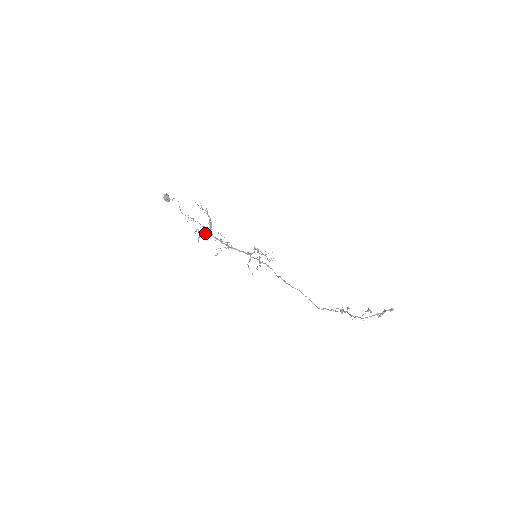
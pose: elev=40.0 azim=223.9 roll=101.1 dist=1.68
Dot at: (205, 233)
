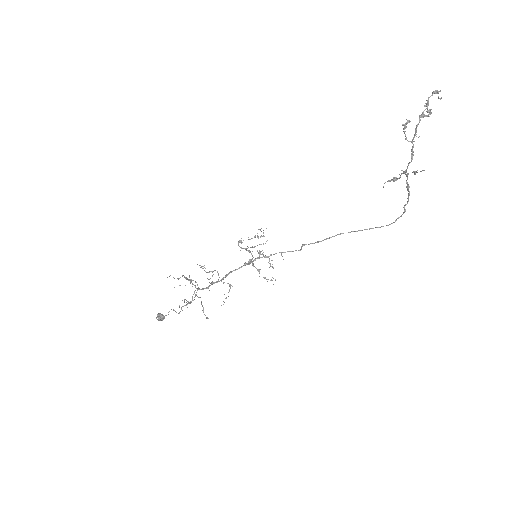
Dot at: (193, 294)
